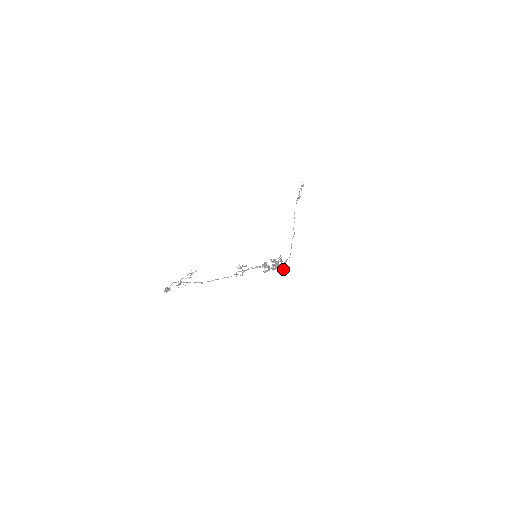
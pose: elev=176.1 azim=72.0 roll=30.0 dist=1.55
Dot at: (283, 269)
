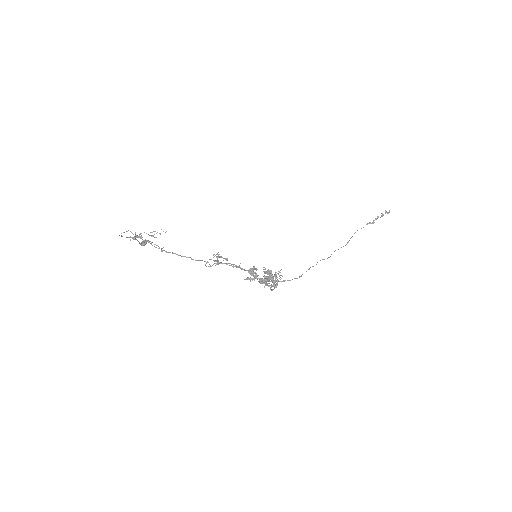
Dot at: (274, 288)
